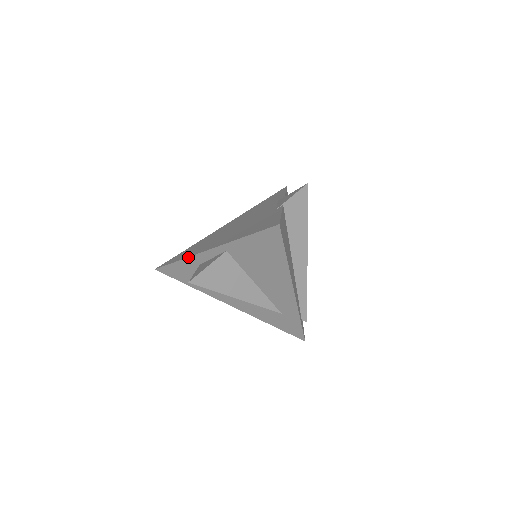
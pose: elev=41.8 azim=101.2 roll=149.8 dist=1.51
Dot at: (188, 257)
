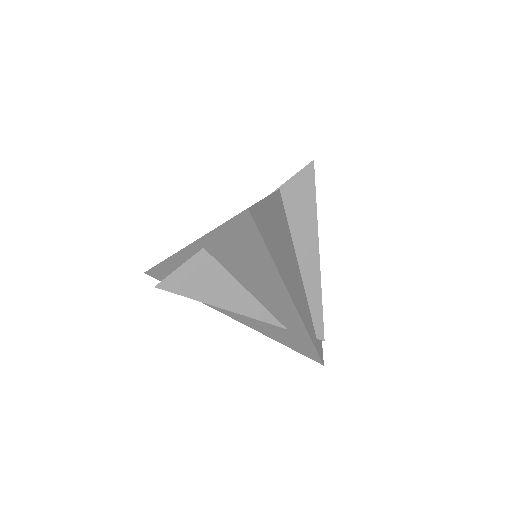
Dot at: (169, 257)
